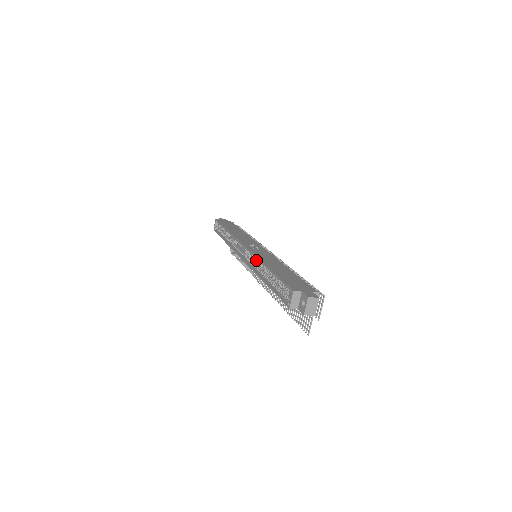
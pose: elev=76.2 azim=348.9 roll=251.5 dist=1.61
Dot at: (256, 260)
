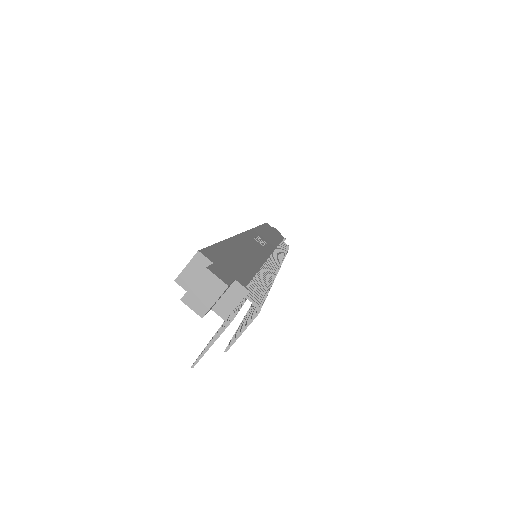
Dot at: occluded
